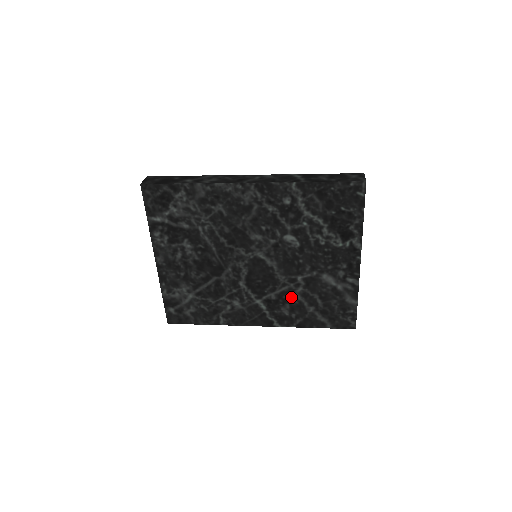
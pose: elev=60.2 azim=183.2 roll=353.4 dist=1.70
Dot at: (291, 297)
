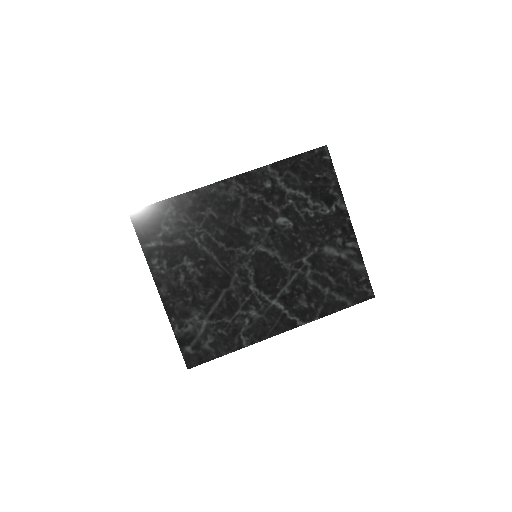
Dot at: (303, 284)
